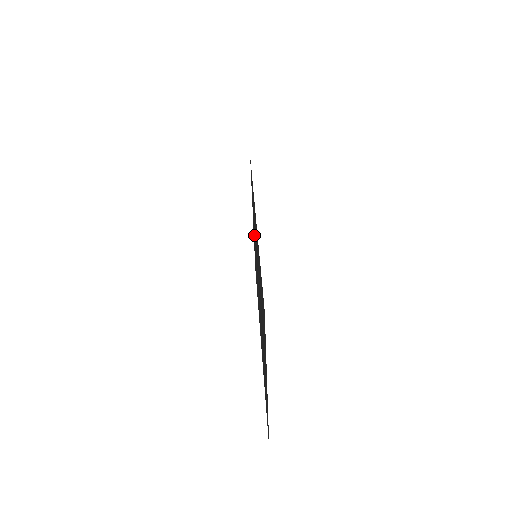
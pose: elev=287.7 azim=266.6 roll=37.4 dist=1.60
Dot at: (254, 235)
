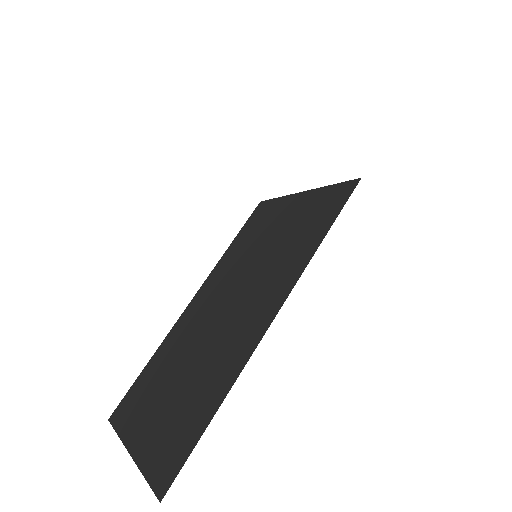
Dot at: (278, 228)
